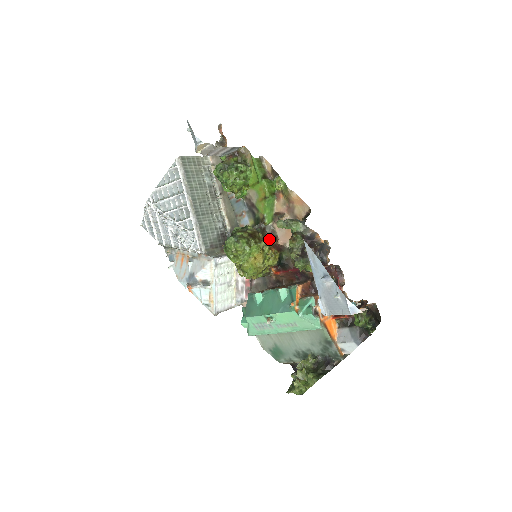
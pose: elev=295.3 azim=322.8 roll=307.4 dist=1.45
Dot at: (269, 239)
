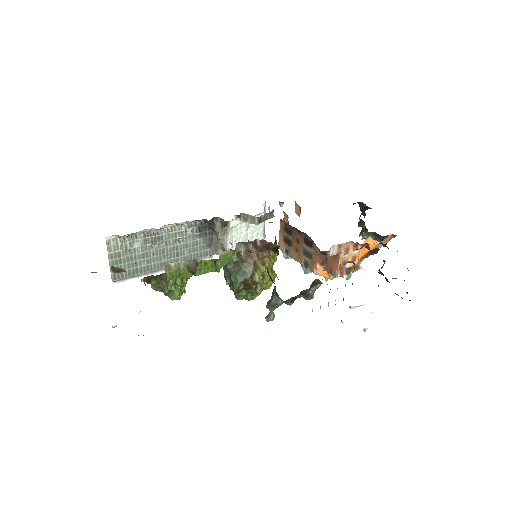
Dot at: (252, 257)
